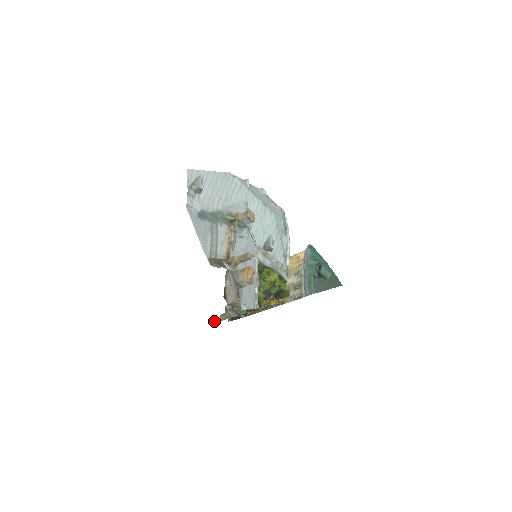
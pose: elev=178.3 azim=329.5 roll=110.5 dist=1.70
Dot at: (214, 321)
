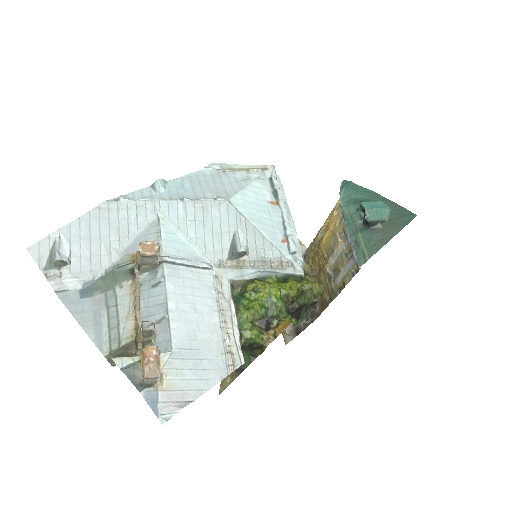
Dot at: (220, 390)
